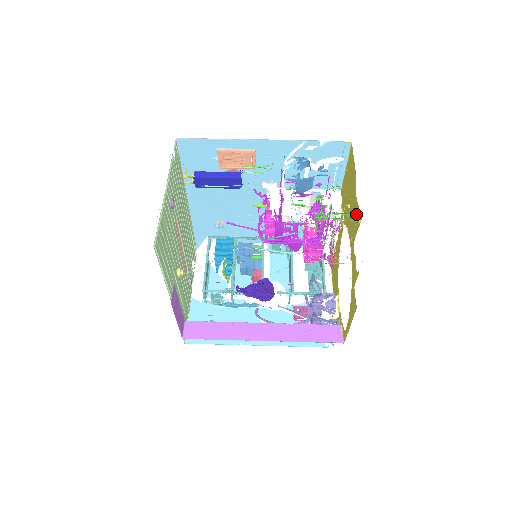
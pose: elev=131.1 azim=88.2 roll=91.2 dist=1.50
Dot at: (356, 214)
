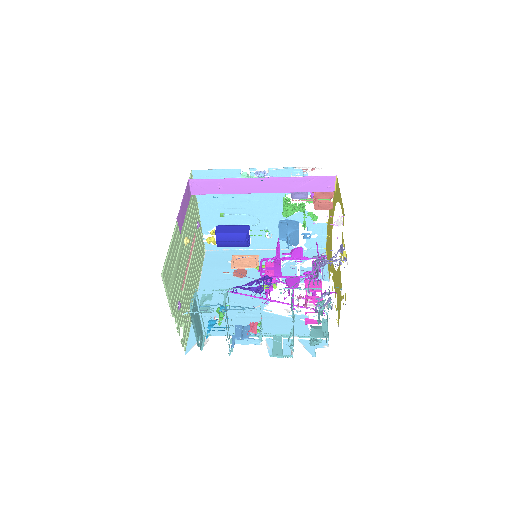
Dot at: occluded
